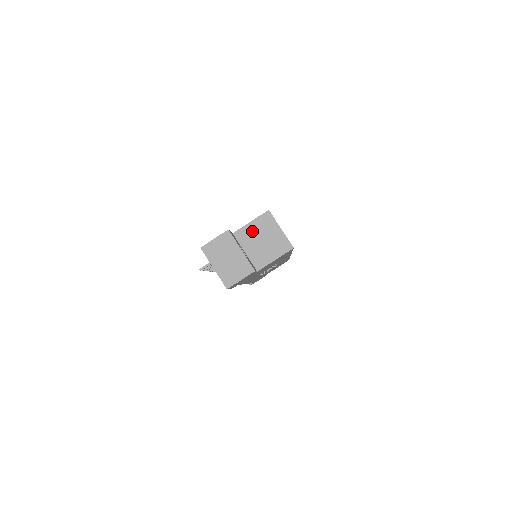
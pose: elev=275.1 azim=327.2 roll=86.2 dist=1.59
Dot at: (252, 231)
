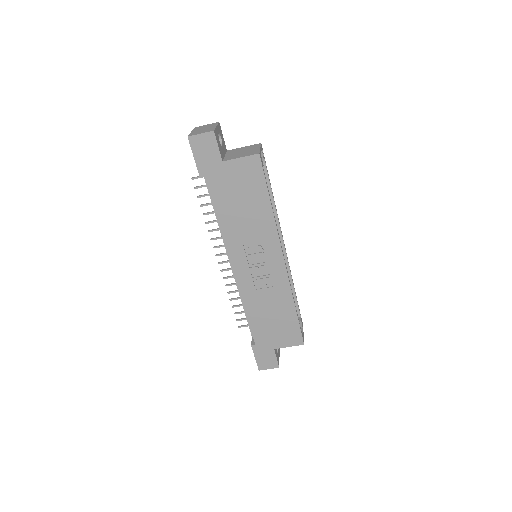
Dot at: (240, 149)
